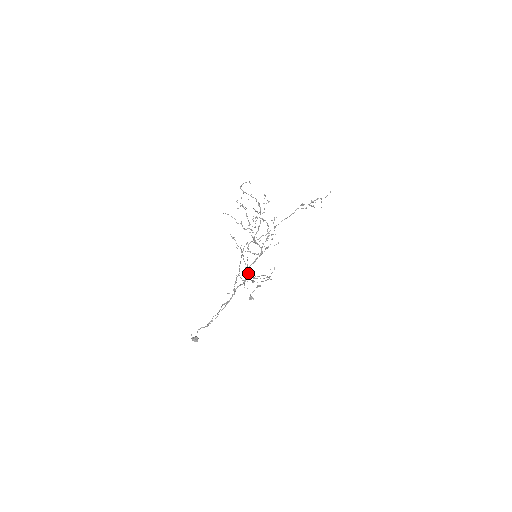
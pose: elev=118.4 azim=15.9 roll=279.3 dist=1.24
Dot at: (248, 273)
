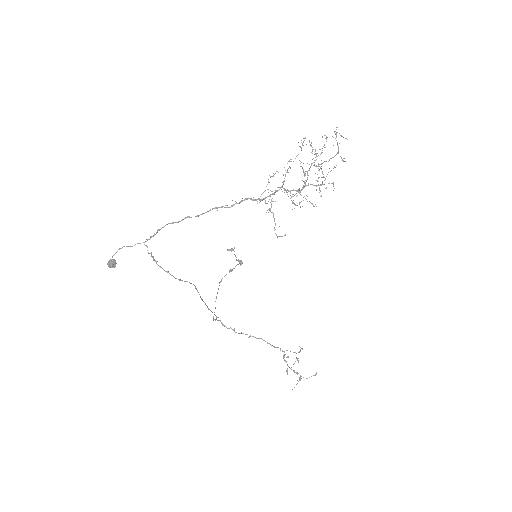
Dot at: (273, 193)
